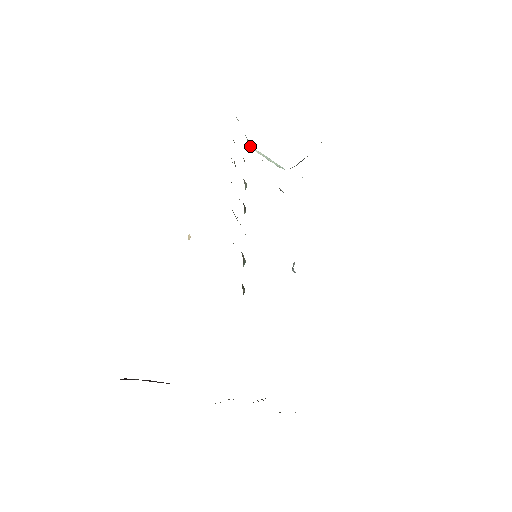
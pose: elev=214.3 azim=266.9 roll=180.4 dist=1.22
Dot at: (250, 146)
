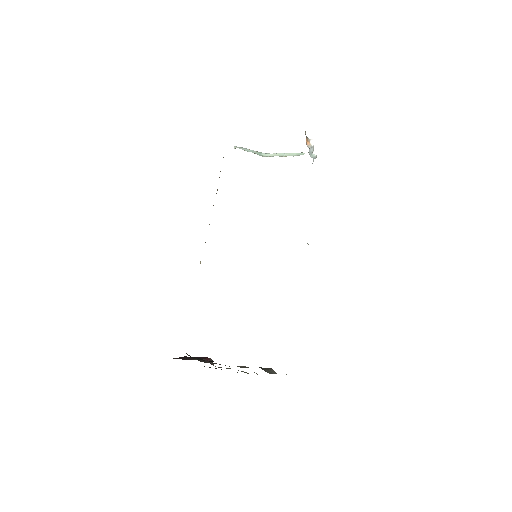
Dot at: (263, 155)
